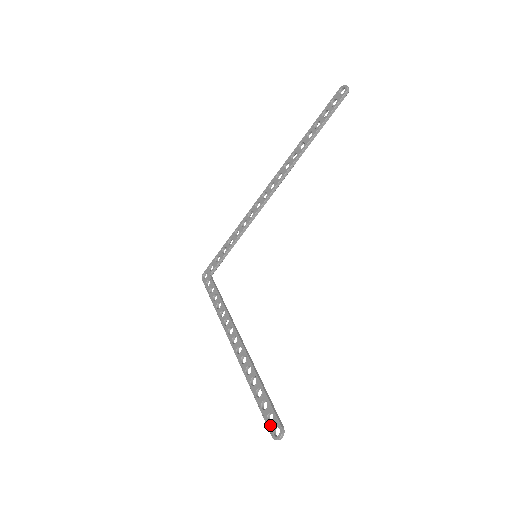
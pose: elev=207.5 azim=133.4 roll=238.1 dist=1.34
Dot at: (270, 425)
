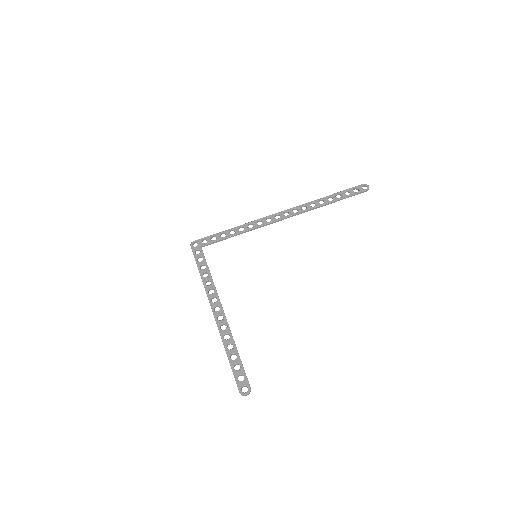
Dot at: (240, 383)
